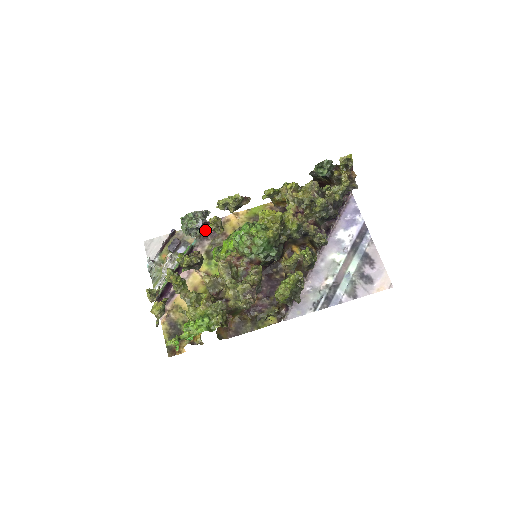
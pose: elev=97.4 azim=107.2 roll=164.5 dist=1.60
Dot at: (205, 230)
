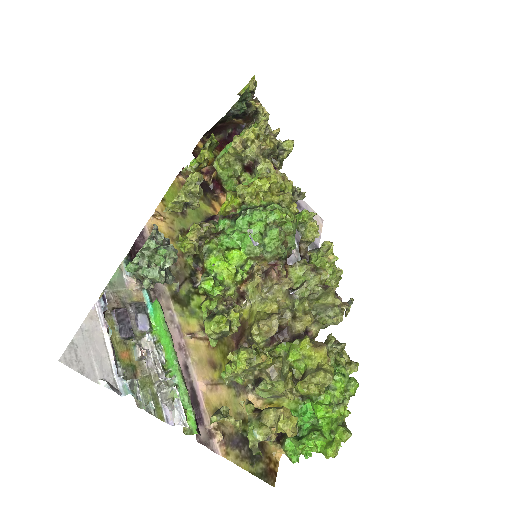
Dot at: occluded
